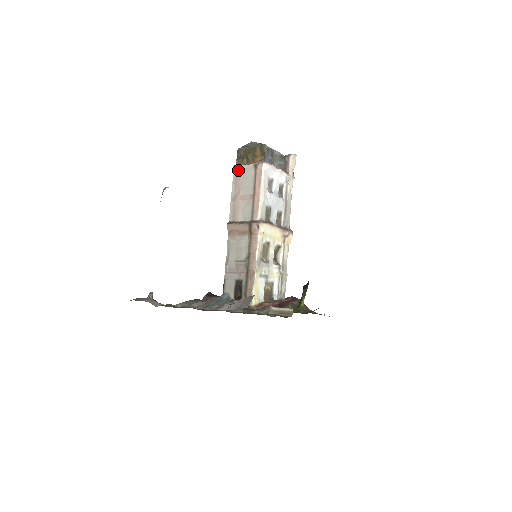
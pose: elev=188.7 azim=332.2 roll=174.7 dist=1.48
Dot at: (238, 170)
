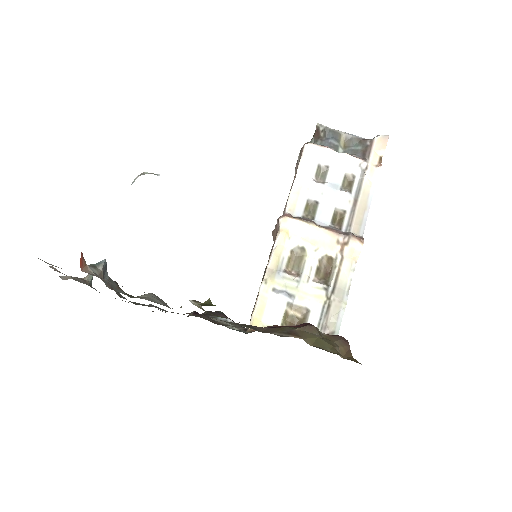
Dot at: (296, 167)
